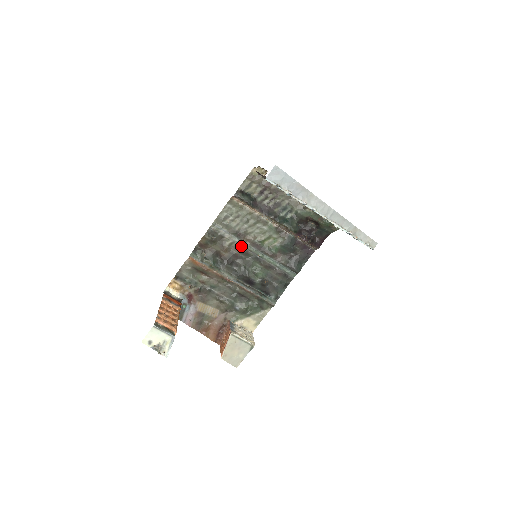
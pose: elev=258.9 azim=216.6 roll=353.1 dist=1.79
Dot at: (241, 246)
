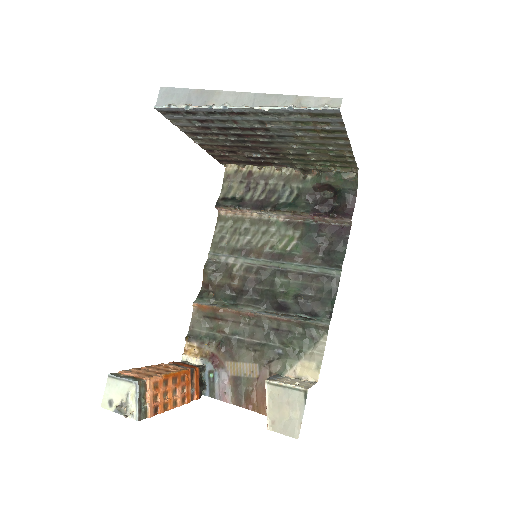
Dot at: (252, 265)
